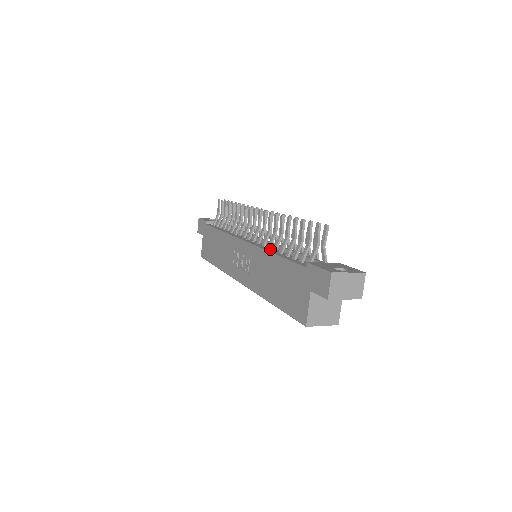
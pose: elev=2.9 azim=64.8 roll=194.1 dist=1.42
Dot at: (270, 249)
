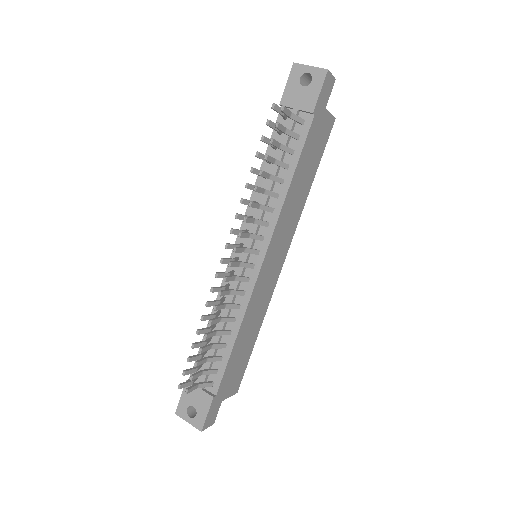
Dot at: occluded
